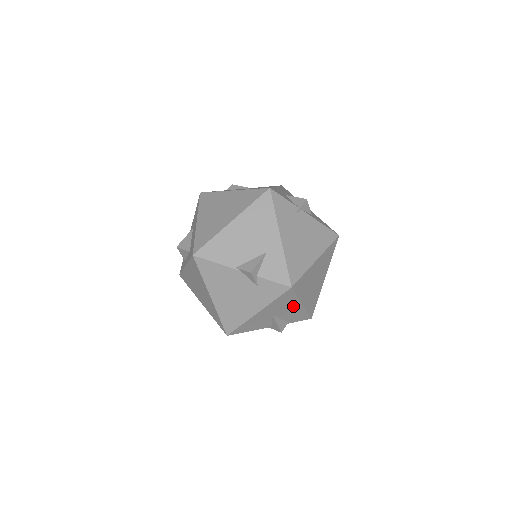
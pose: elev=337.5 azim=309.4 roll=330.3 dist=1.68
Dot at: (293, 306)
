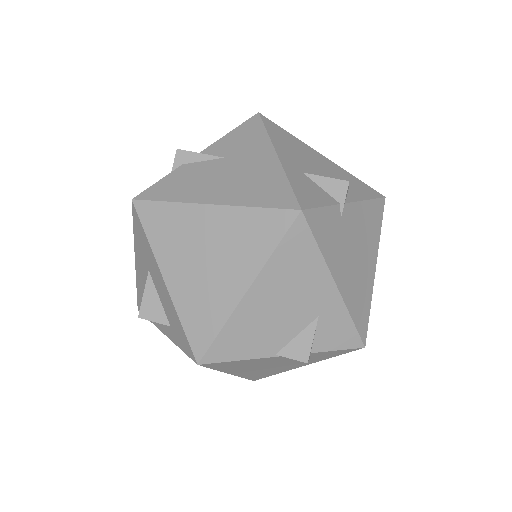
Dot at: occluded
